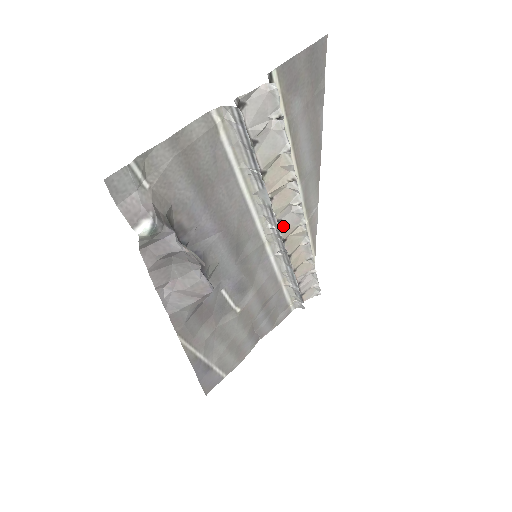
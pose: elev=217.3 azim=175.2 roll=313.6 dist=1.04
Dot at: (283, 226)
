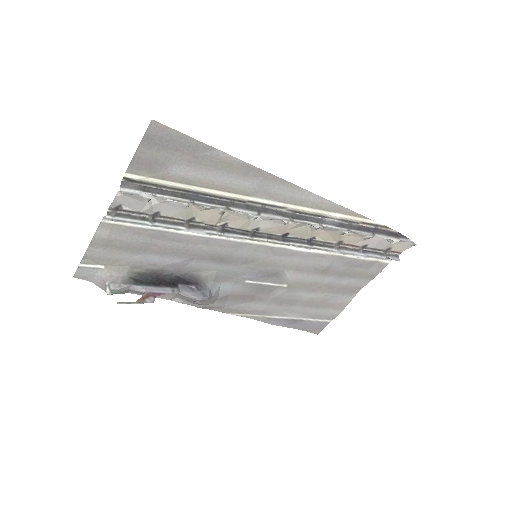
Dot at: (267, 230)
